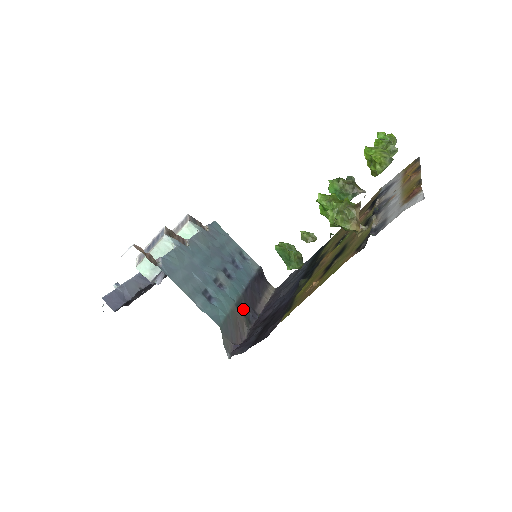
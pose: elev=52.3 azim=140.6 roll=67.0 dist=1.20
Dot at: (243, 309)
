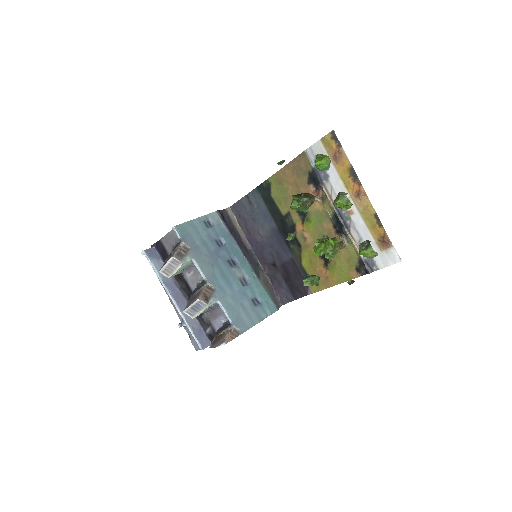
Dot at: (256, 269)
